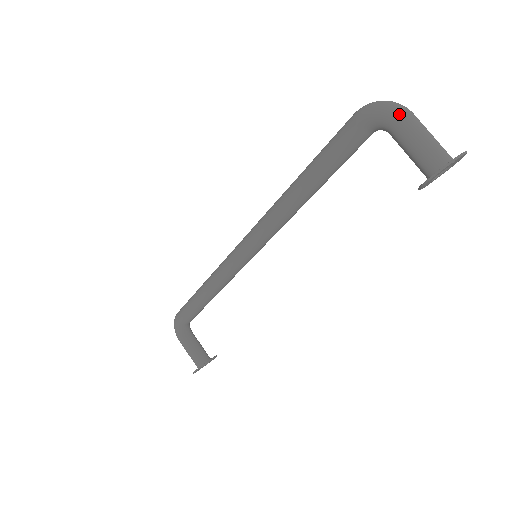
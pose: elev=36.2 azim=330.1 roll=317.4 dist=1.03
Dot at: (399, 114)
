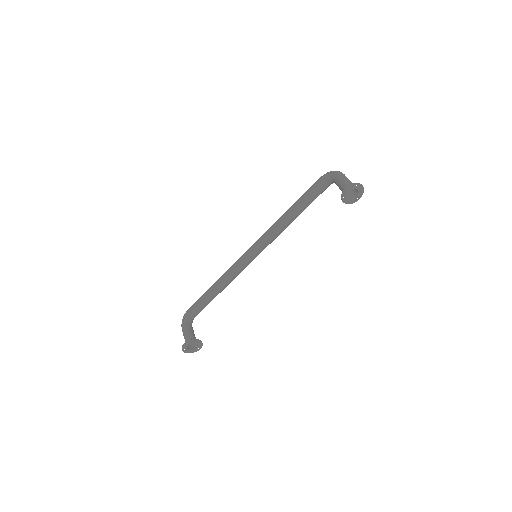
Dot at: (339, 172)
